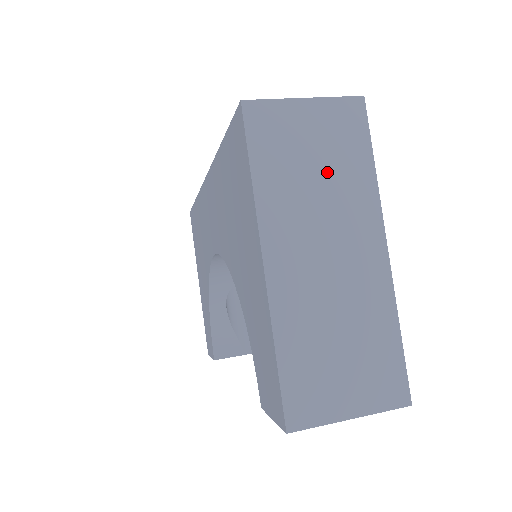
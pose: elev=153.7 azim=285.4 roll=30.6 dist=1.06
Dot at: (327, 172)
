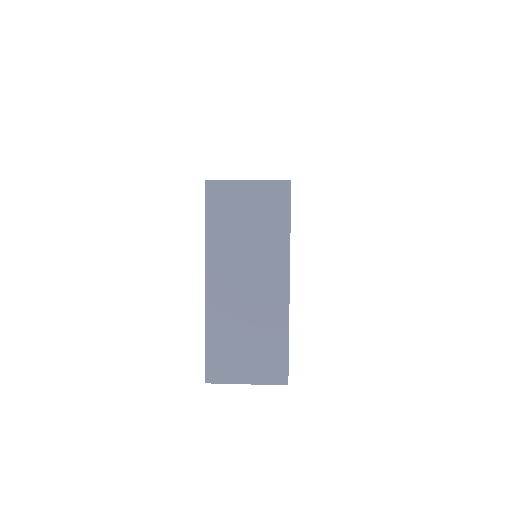
Dot at: (255, 231)
